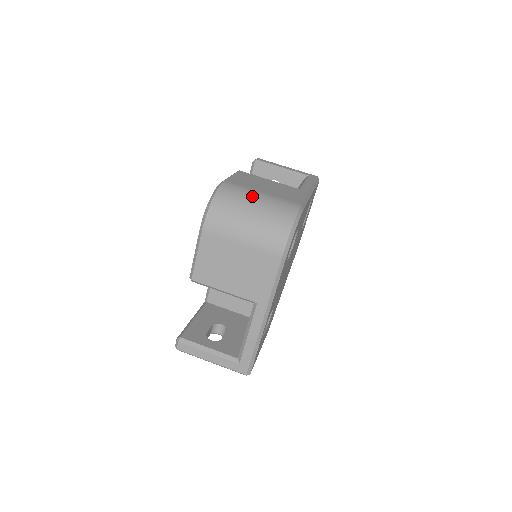
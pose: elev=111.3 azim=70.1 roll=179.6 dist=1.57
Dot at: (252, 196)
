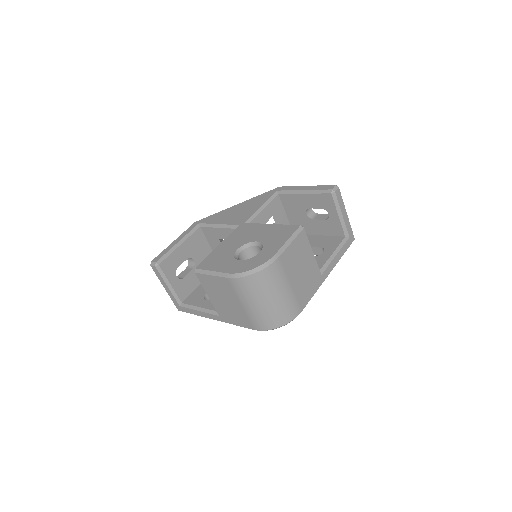
Dot at: (280, 289)
